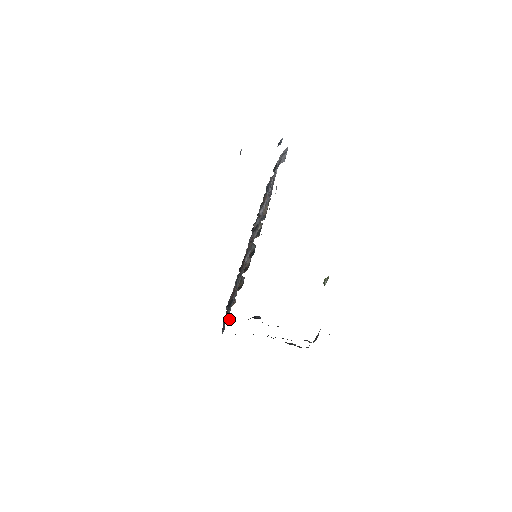
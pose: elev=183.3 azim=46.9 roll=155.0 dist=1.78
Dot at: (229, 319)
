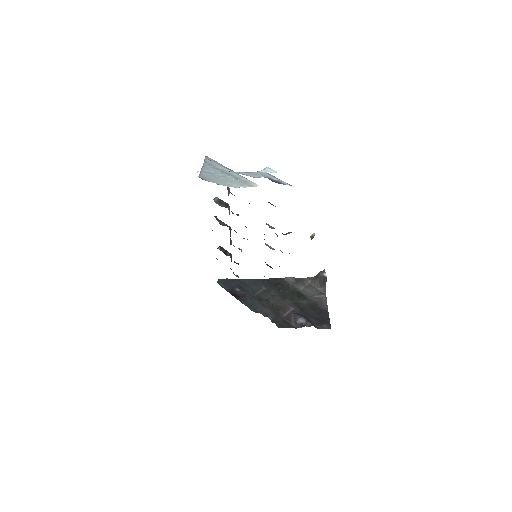
Dot at: (276, 324)
